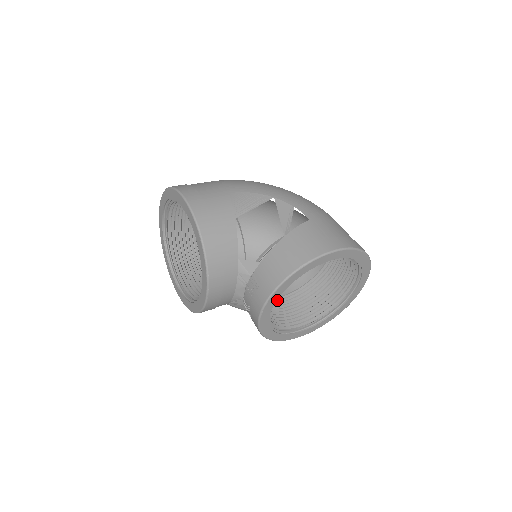
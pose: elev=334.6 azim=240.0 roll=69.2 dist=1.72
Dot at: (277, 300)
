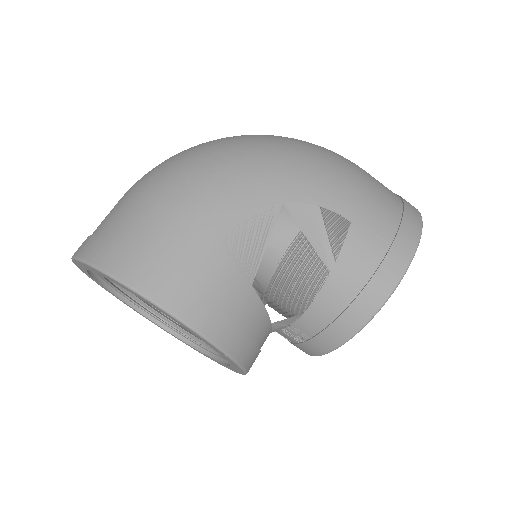
Dot at: (281, 265)
